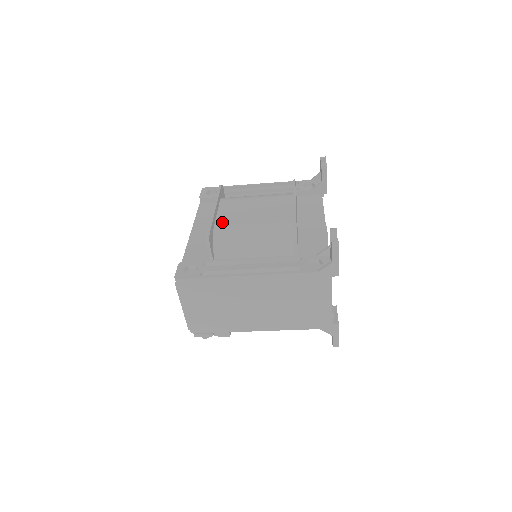
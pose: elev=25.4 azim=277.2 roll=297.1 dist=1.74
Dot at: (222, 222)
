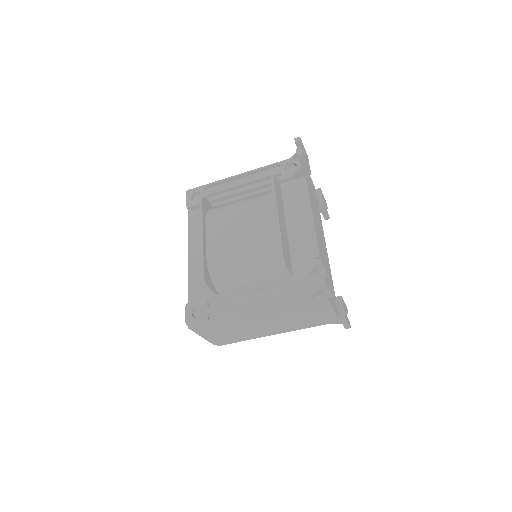
Dot at: (213, 252)
